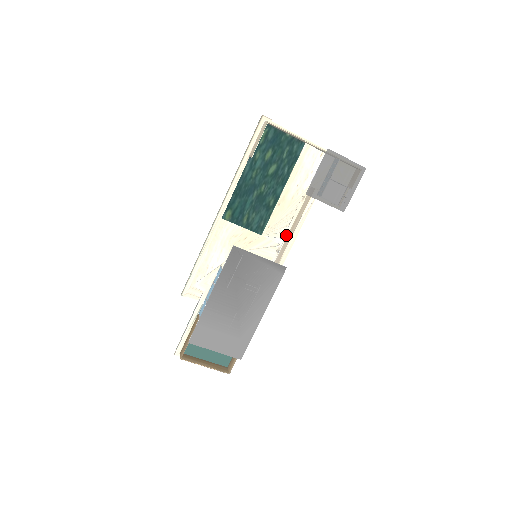
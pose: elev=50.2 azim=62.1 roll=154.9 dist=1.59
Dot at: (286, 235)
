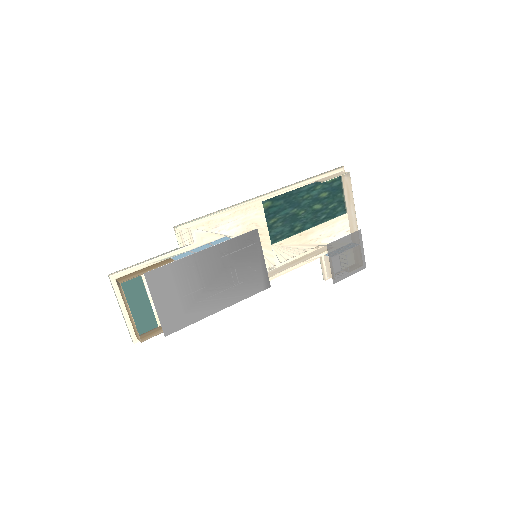
Dot at: (284, 263)
